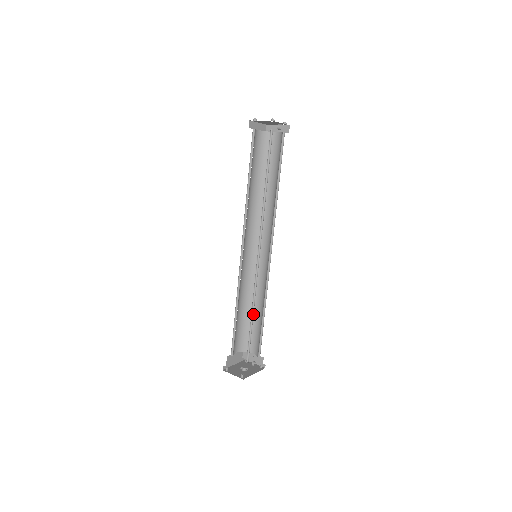
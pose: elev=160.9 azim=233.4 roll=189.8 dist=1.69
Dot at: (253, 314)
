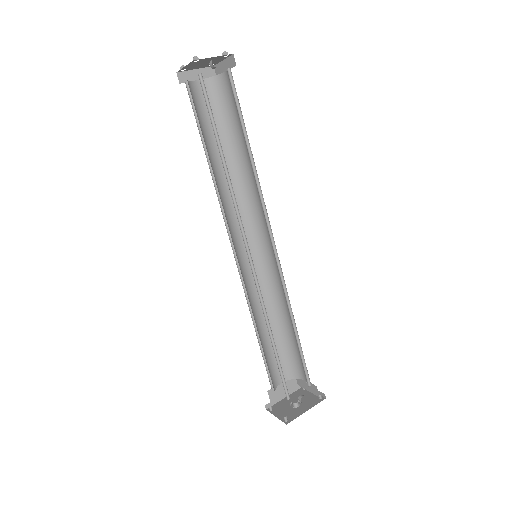
Dot at: occluded
